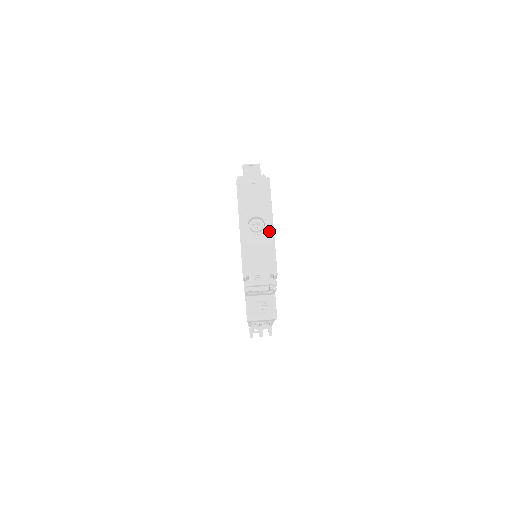
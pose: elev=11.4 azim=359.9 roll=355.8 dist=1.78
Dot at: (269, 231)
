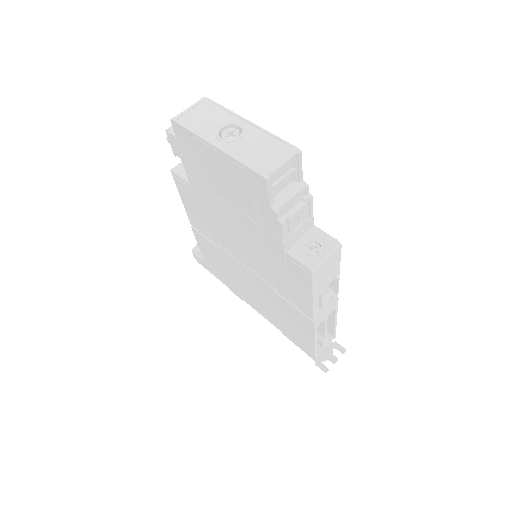
Dot at: (250, 128)
